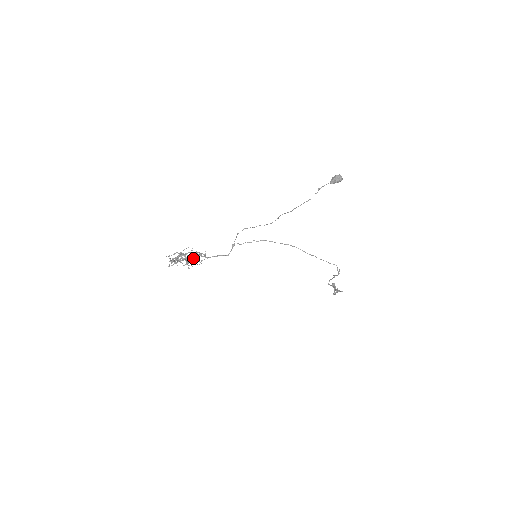
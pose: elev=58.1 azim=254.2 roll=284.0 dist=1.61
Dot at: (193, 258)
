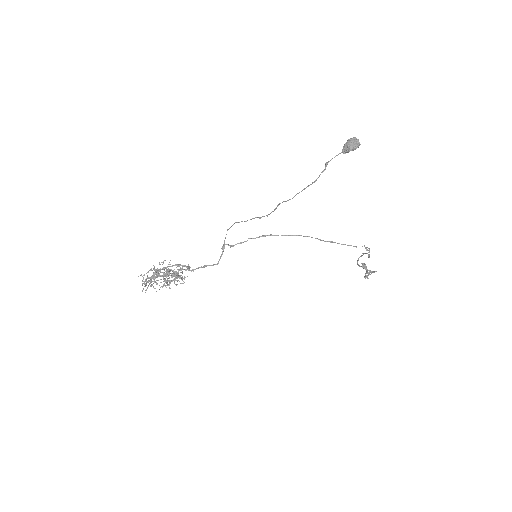
Dot at: occluded
